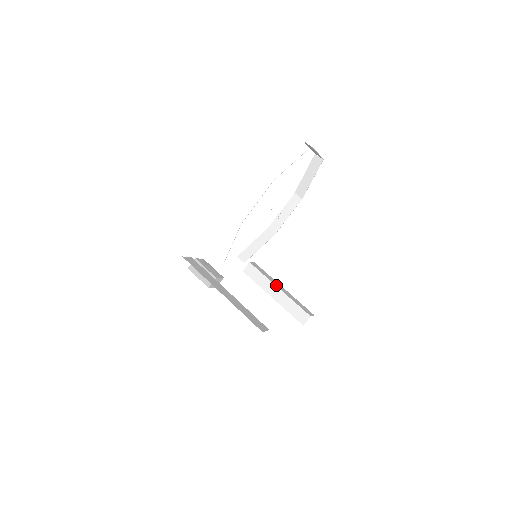
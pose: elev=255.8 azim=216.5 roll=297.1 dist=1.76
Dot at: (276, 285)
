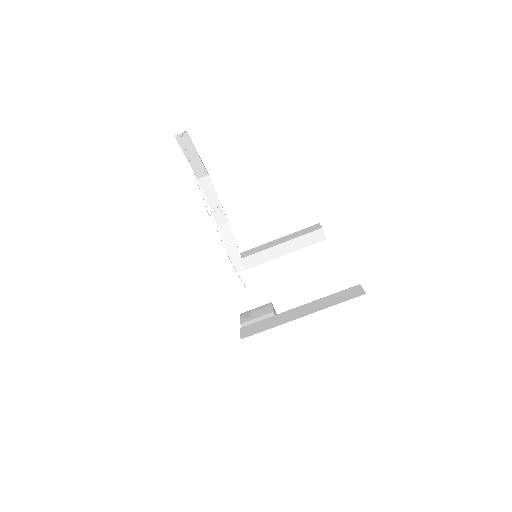
Dot at: (273, 246)
